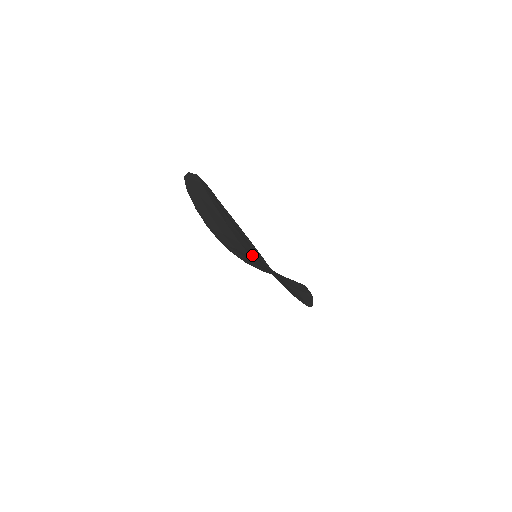
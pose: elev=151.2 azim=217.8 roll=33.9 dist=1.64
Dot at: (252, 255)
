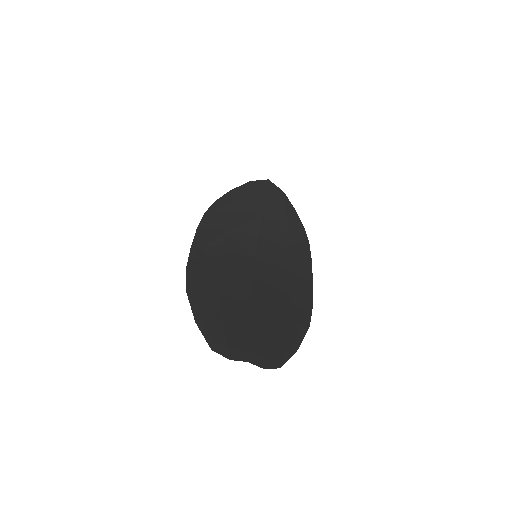
Dot at: (266, 277)
